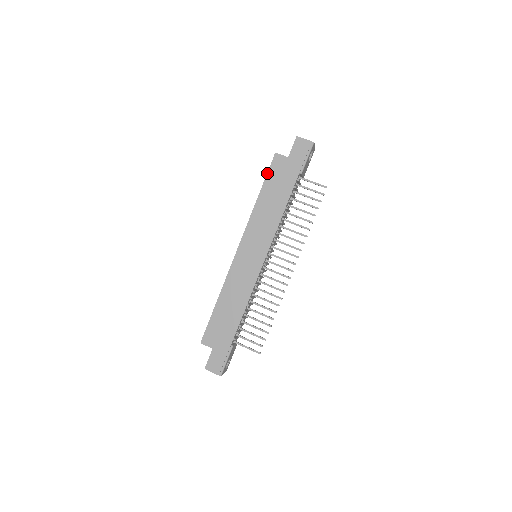
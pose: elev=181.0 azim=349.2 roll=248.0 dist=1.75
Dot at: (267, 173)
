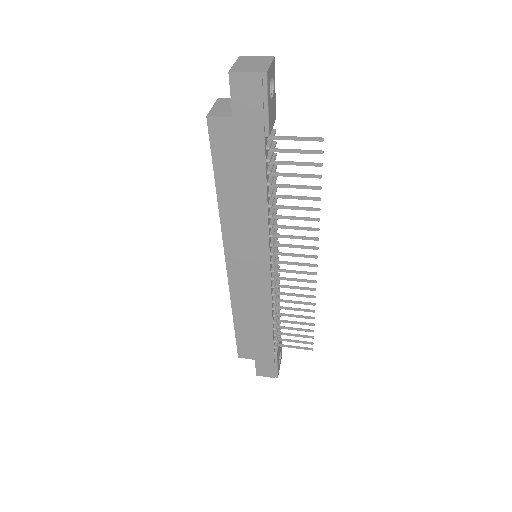
Dot at: (211, 154)
